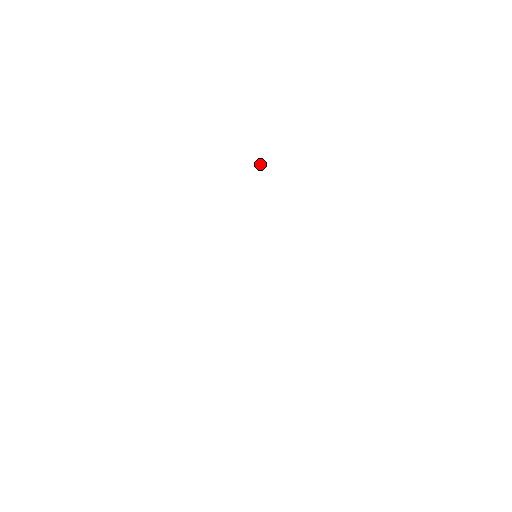
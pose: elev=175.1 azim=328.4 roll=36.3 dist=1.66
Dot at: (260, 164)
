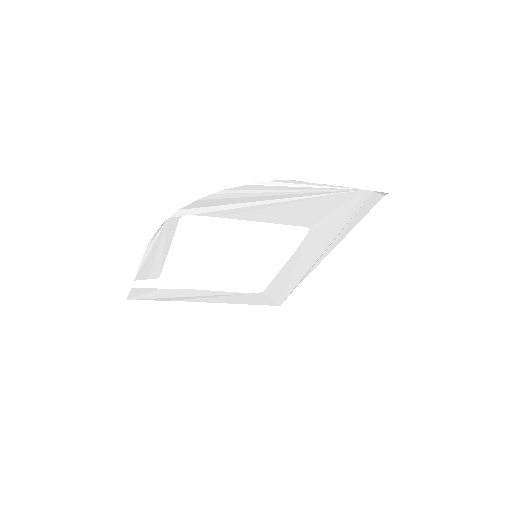
Dot at: (355, 215)
